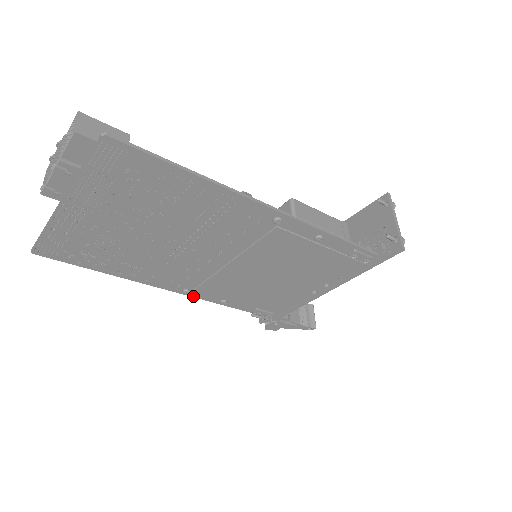
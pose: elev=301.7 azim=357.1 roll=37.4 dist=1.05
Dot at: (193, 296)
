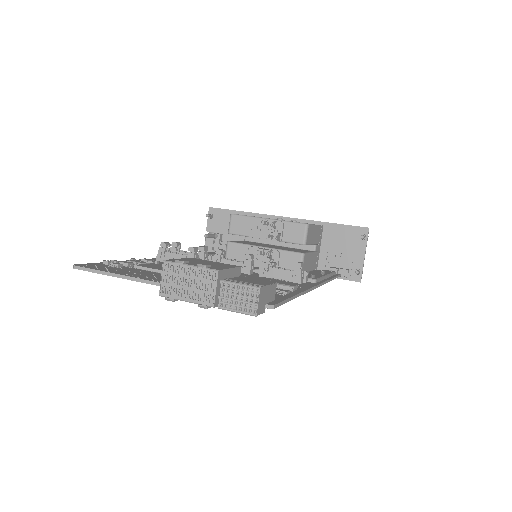
Dot at: occluded
